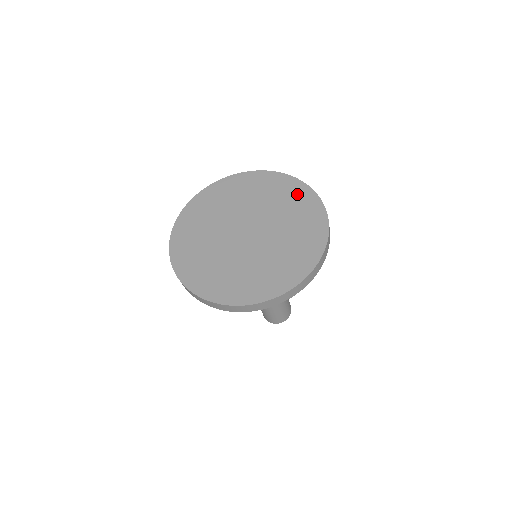
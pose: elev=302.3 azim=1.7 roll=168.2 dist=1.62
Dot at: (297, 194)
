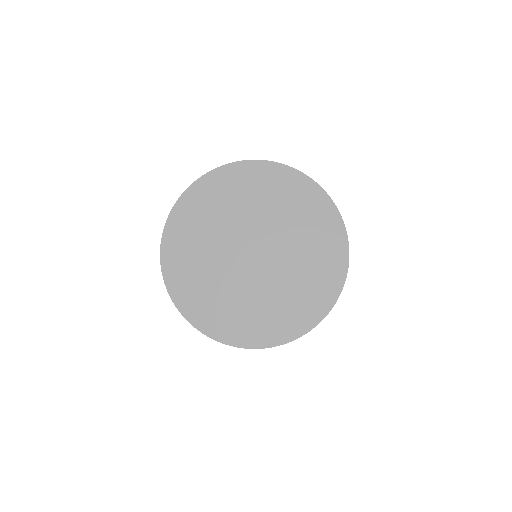
Dot at: (330, 265)
